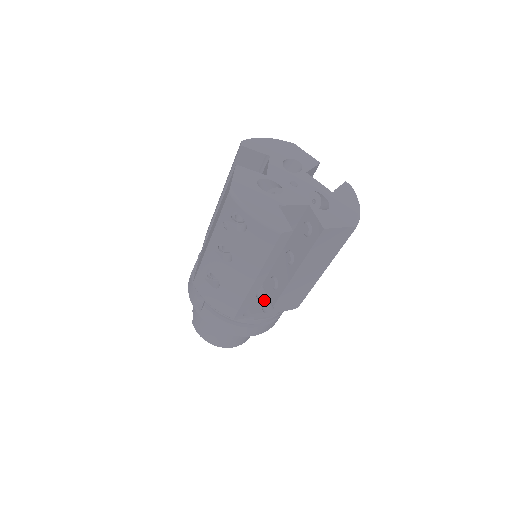
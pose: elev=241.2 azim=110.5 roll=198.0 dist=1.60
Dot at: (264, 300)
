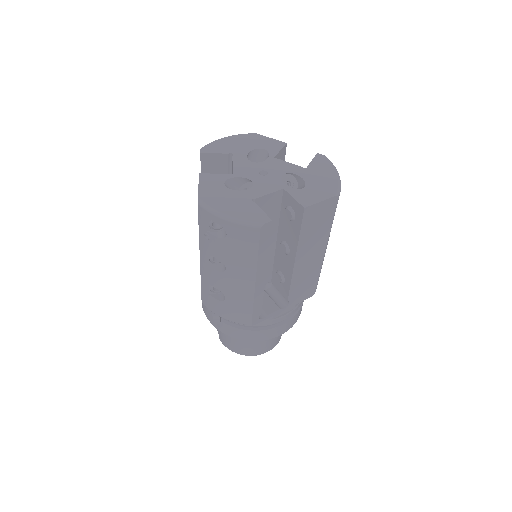
Dot at: (278, 297)
